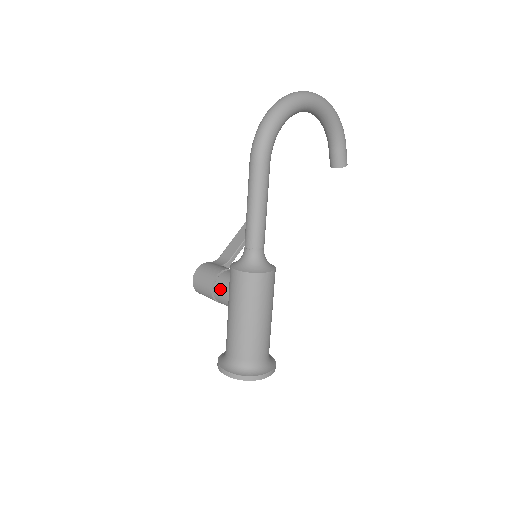
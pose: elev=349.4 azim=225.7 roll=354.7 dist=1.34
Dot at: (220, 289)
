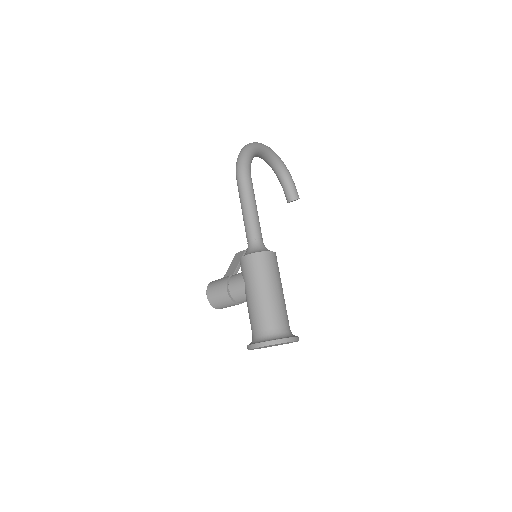
Dot at: (235, 283)
